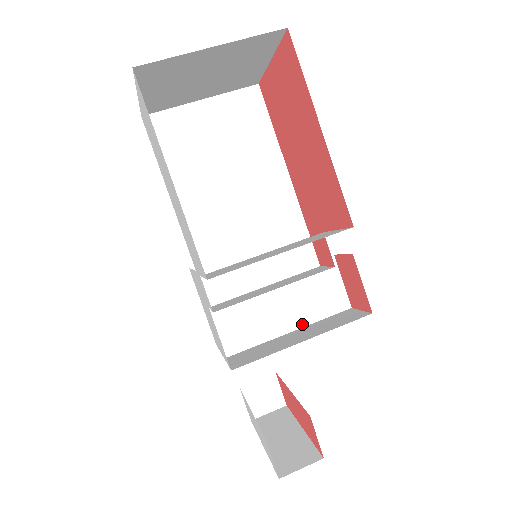
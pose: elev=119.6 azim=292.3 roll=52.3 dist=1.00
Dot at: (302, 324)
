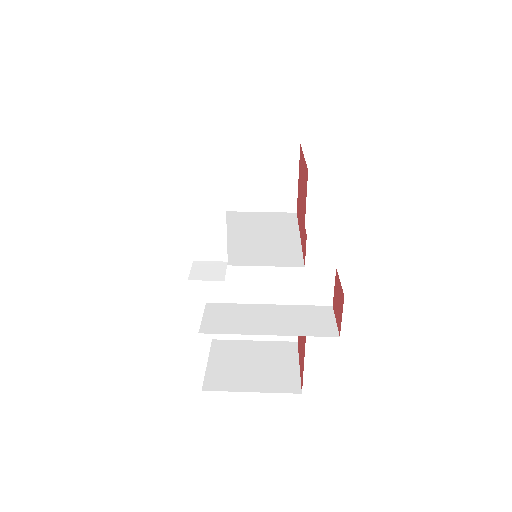
Dot at: (283, 334)
